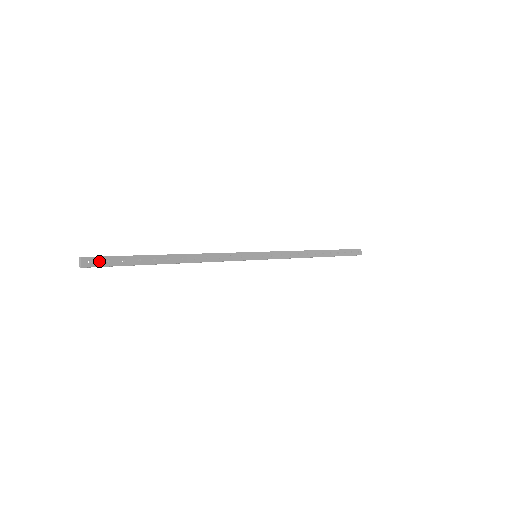
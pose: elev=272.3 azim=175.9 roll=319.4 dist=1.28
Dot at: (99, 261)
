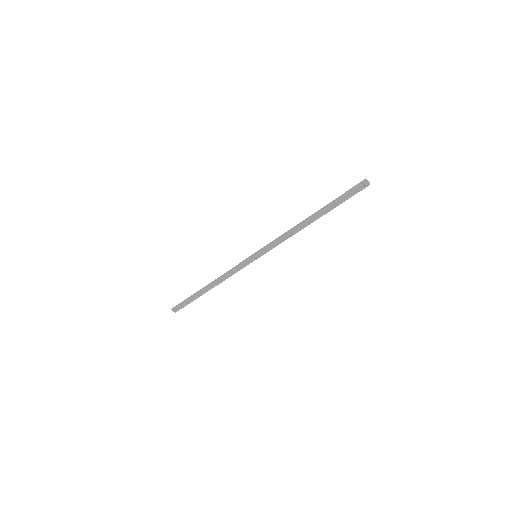
Dot at: (179, 307)
